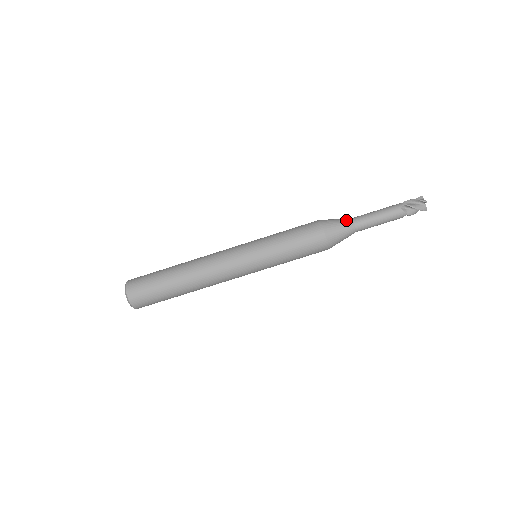
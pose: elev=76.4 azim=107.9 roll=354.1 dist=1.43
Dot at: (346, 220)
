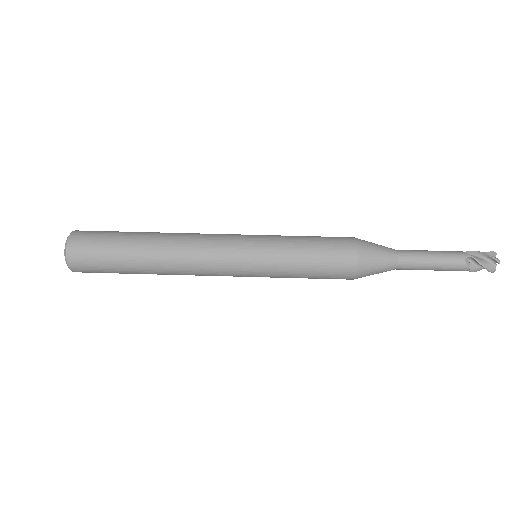
Dot at: (389, 250)
